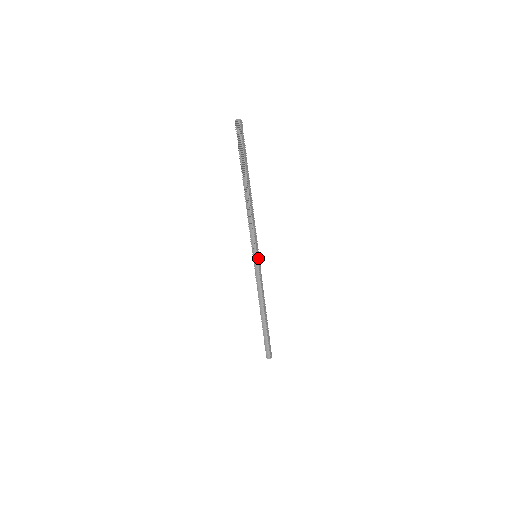
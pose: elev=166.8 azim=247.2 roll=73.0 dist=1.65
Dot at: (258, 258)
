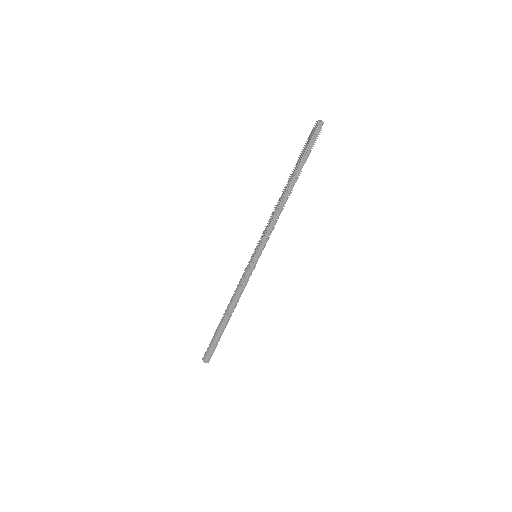
Dot at: (256, 259)
